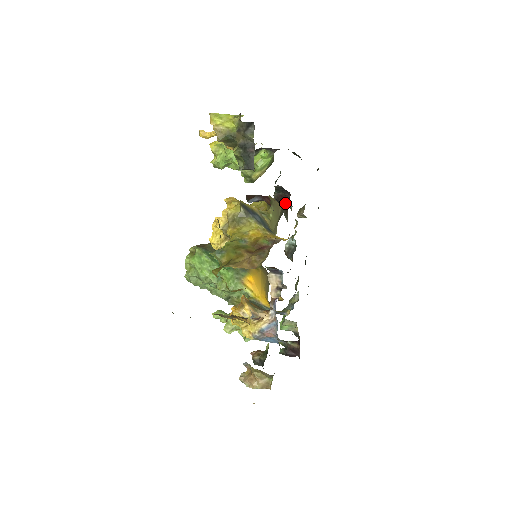
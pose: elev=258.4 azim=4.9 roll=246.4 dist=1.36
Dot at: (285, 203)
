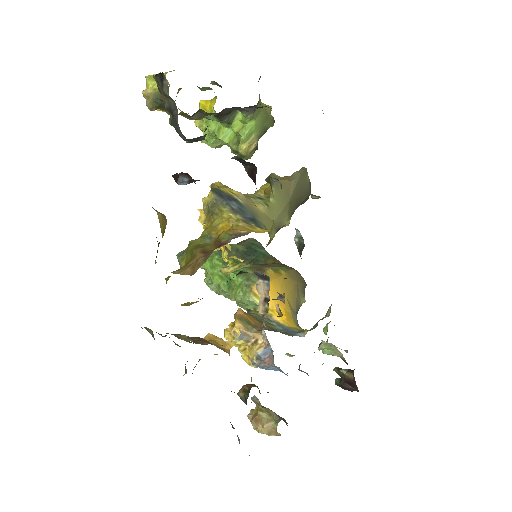
Dot at: (255, 180)
